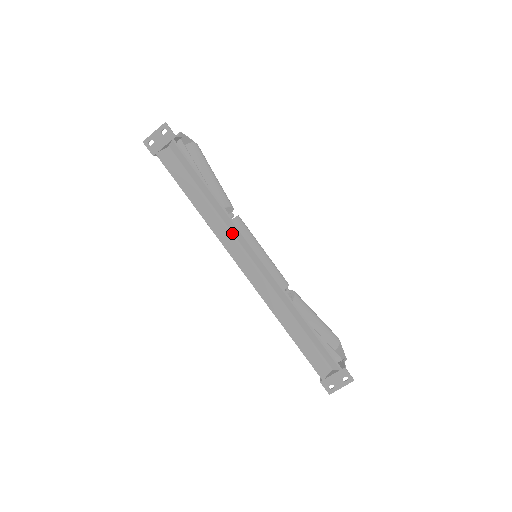
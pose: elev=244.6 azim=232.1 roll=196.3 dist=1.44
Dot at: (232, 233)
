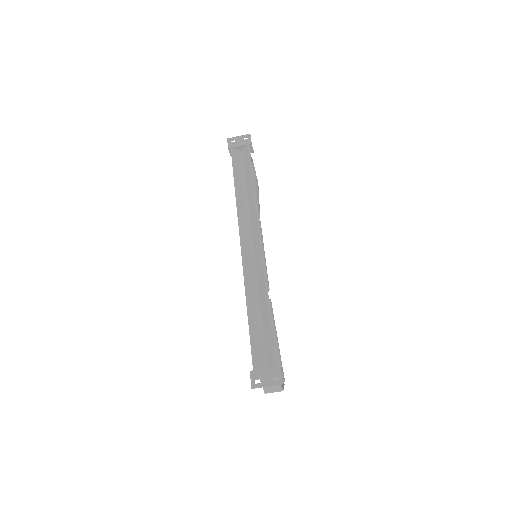
Dot at: (250, 220)
